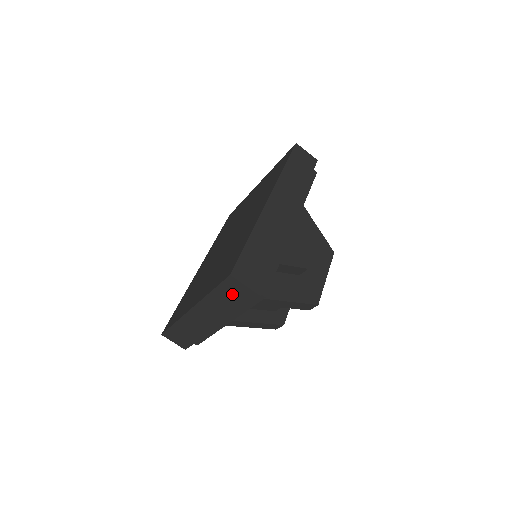
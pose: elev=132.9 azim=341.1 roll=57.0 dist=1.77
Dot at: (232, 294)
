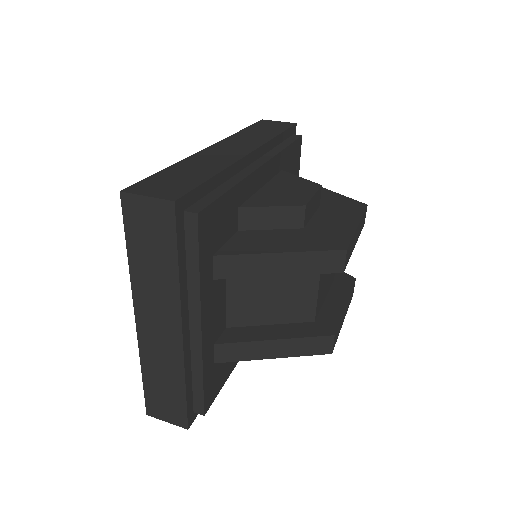
Dot at: (148, 234)
